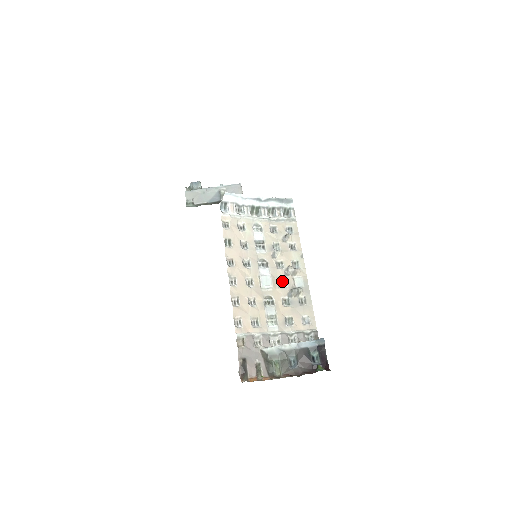
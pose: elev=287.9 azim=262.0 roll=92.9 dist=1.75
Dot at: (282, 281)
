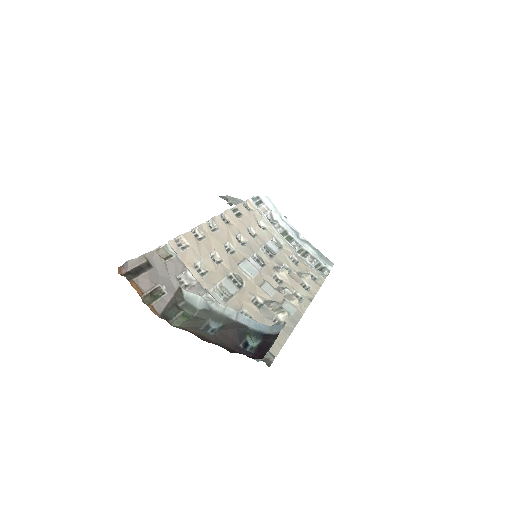
Dot at: (269, 287)
